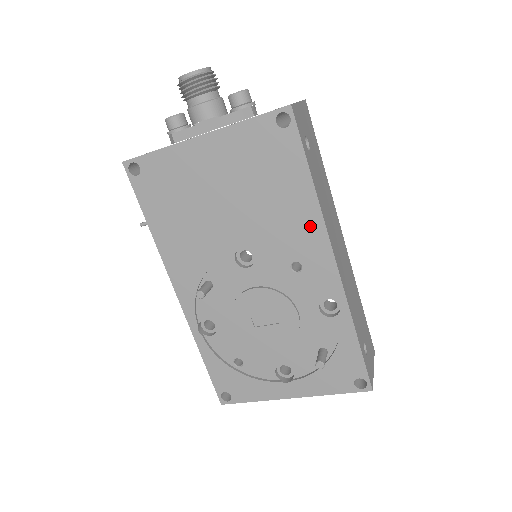
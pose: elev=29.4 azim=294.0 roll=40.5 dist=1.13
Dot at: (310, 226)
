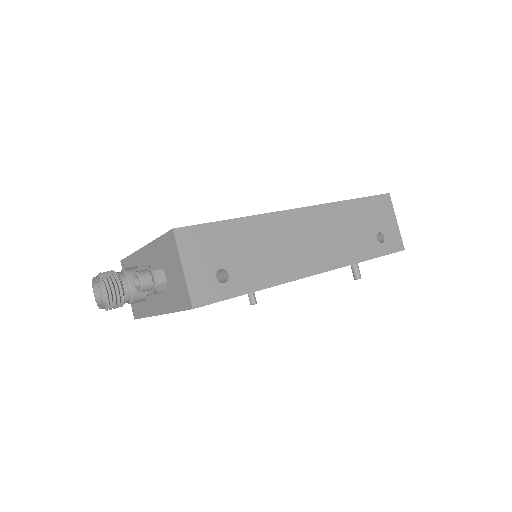
Dot at: occluded
